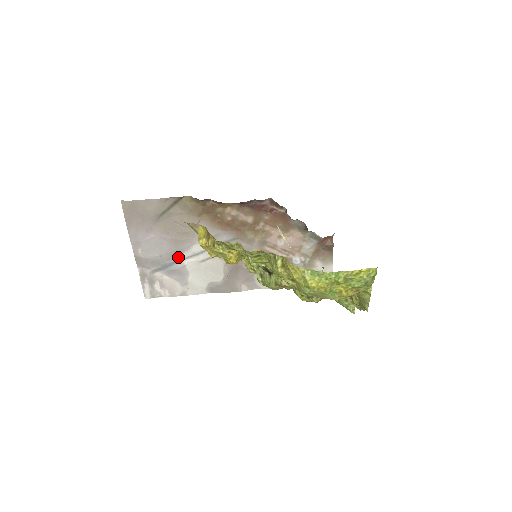
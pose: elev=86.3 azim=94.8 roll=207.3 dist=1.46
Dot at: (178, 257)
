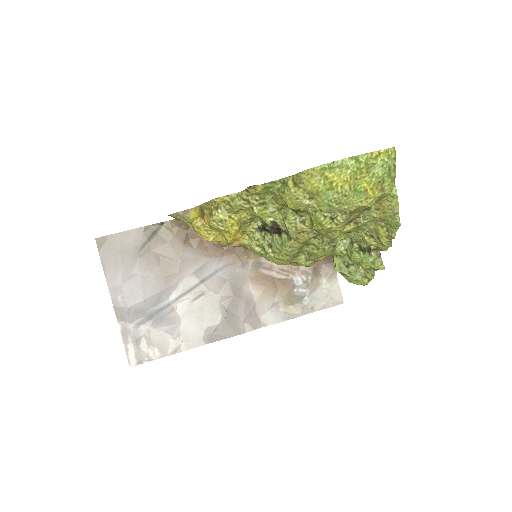
Dot at: (165, 300)
